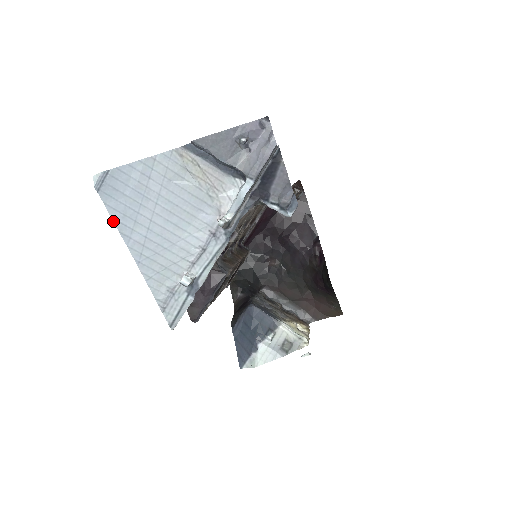
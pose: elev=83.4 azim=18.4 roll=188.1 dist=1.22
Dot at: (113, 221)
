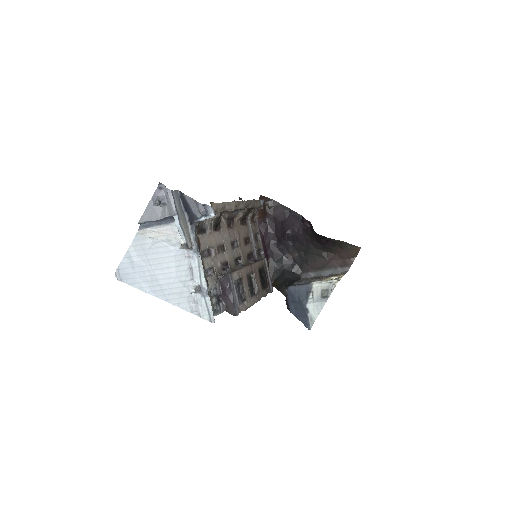
Dot at: (139, 289)
